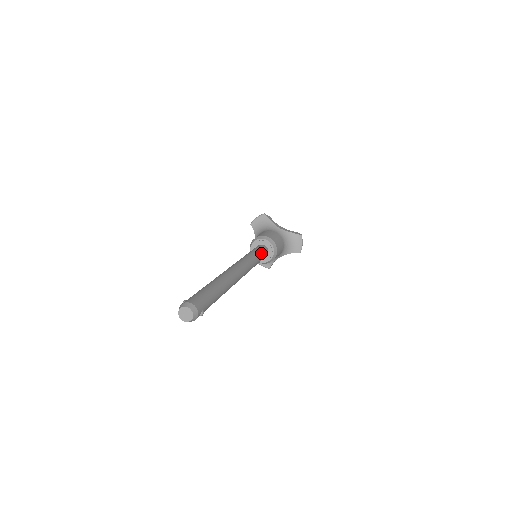
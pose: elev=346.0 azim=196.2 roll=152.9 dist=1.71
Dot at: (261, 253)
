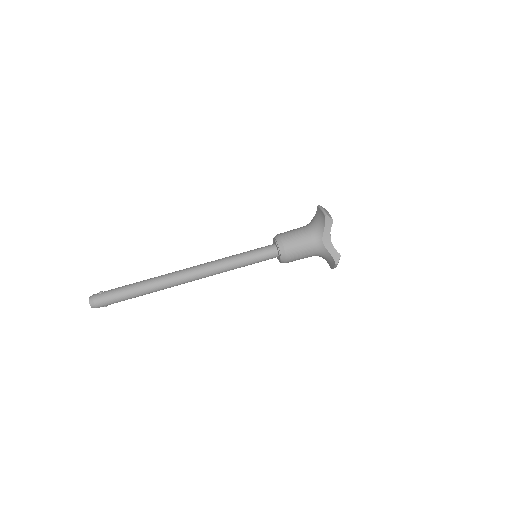
Dot at: (256, 261)
